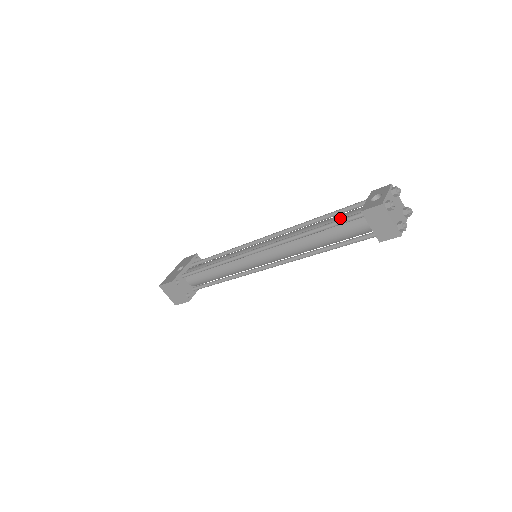
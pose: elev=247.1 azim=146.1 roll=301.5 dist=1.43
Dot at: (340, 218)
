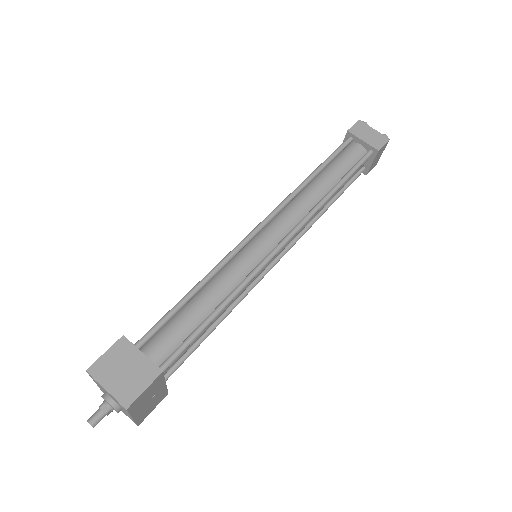
Dot at: occluded
